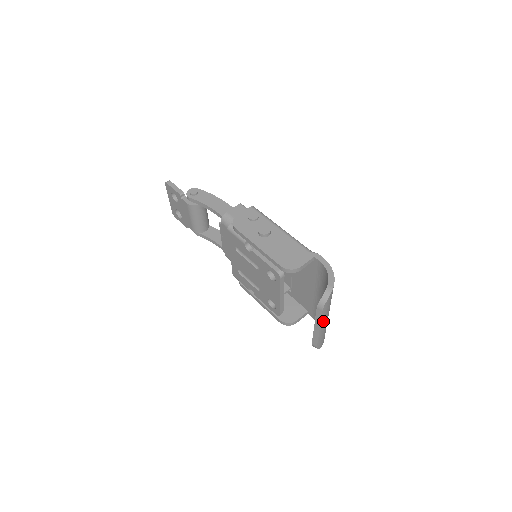
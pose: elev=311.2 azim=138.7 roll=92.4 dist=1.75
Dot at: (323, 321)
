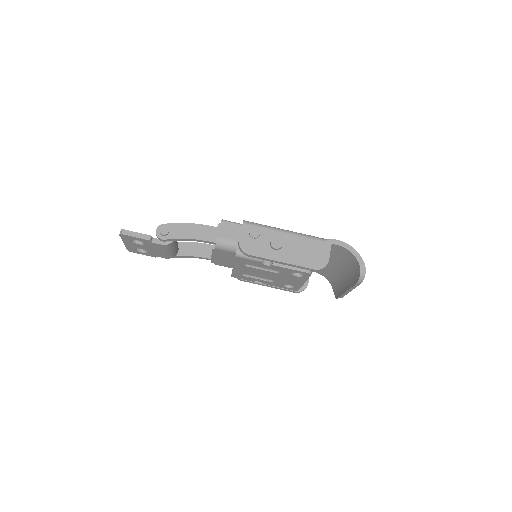
Dot at: occluded
